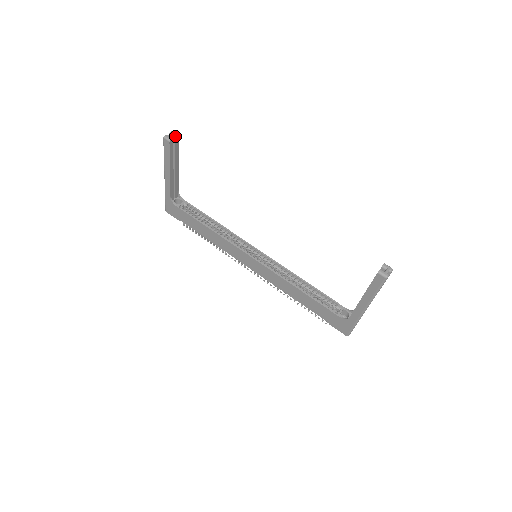
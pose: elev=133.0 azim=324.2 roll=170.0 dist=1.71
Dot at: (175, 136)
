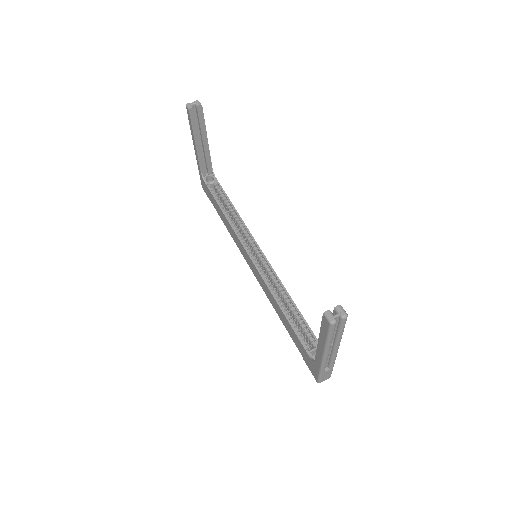
Dot at: (197, 105)
